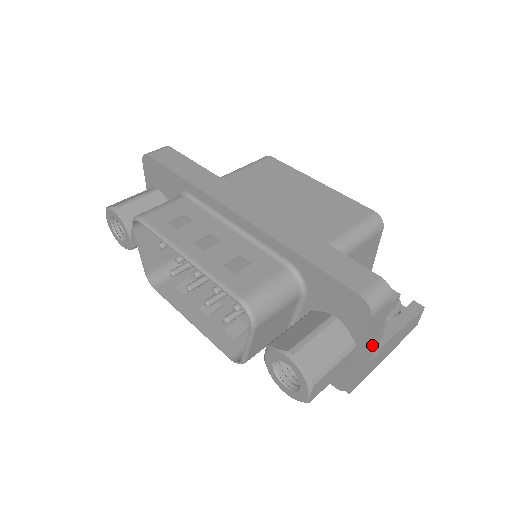
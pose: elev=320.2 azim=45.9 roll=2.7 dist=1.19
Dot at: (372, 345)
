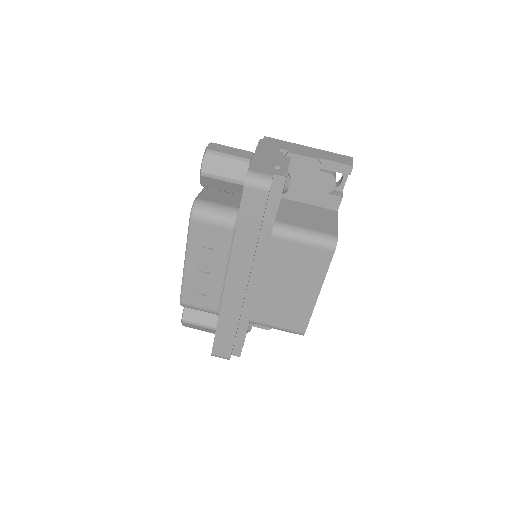
Dot at: occluded
